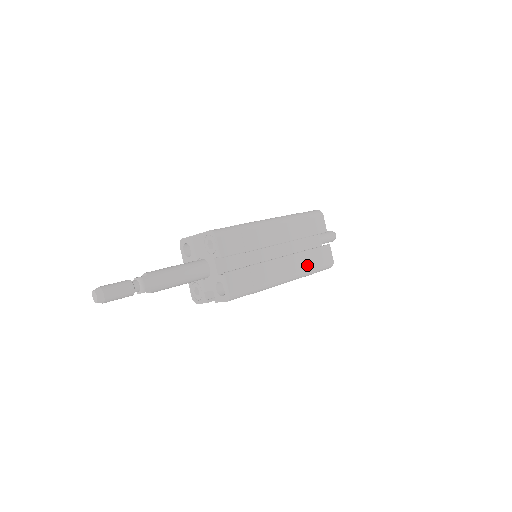
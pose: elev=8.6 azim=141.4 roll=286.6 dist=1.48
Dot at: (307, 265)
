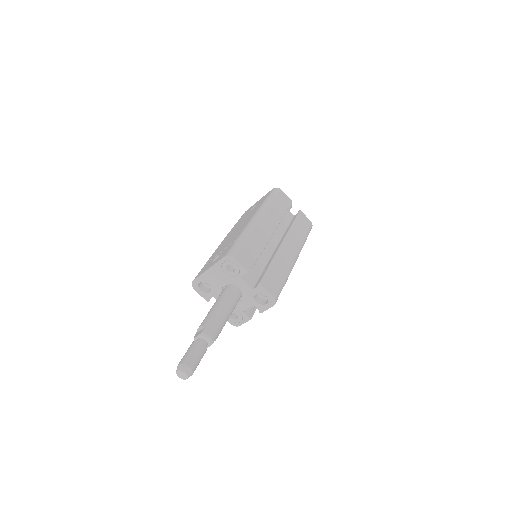
Dot at: (300, 237)
